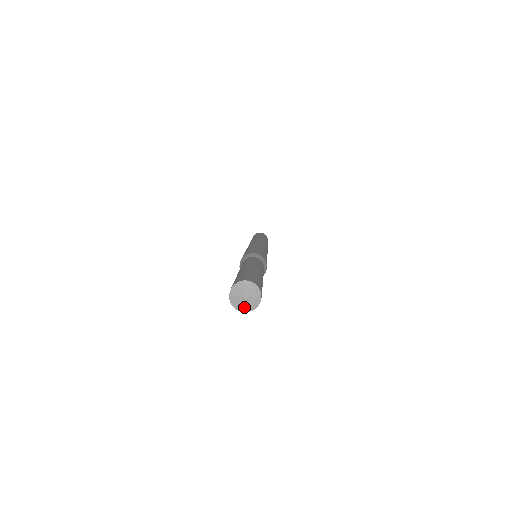
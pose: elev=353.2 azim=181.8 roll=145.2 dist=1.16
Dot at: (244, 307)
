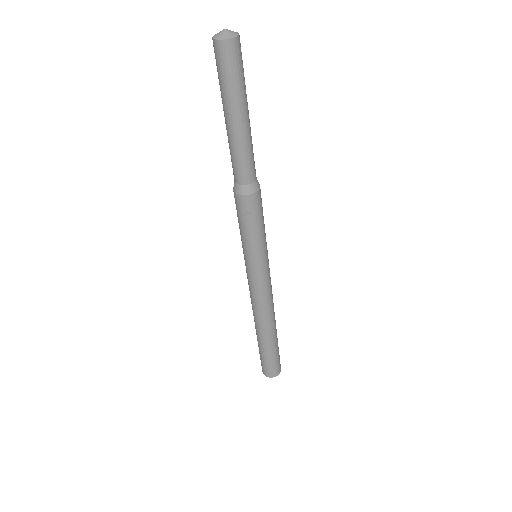
Dot at: (230, 35)
